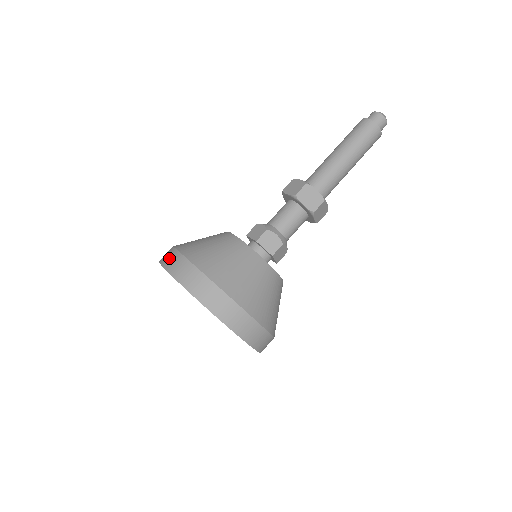
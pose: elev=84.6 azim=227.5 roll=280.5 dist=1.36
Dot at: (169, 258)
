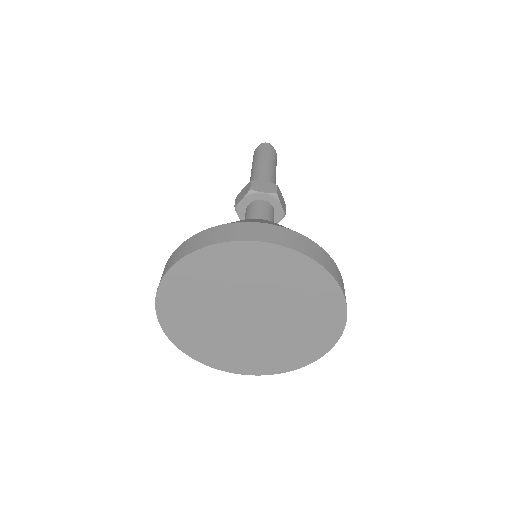
Dot at: (169, 262)
